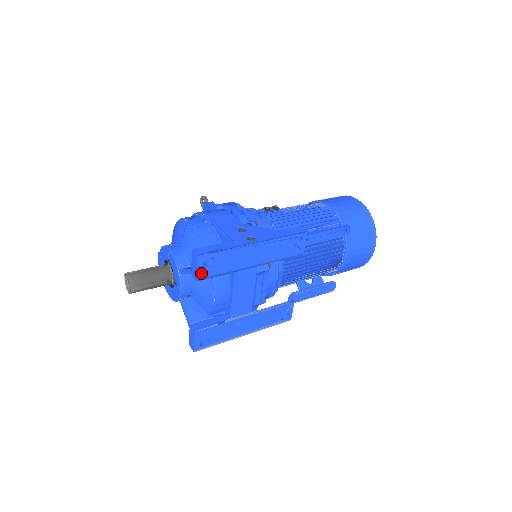
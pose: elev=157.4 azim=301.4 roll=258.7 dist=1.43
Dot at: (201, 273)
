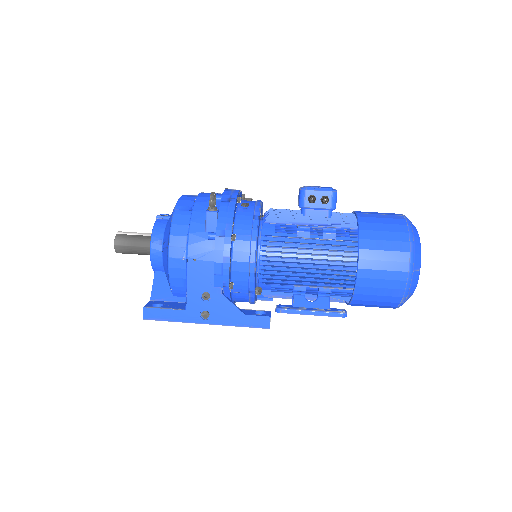
Dot at: occluded
